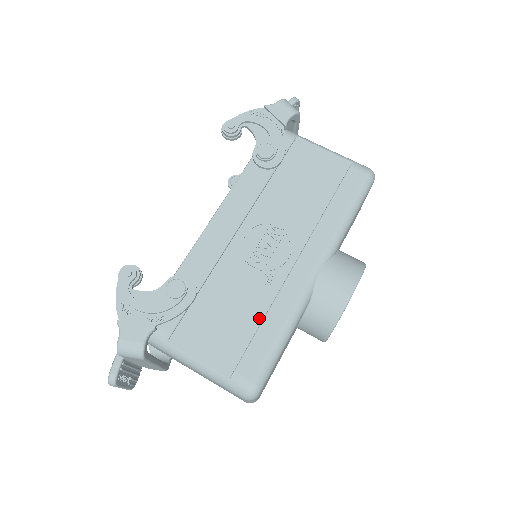
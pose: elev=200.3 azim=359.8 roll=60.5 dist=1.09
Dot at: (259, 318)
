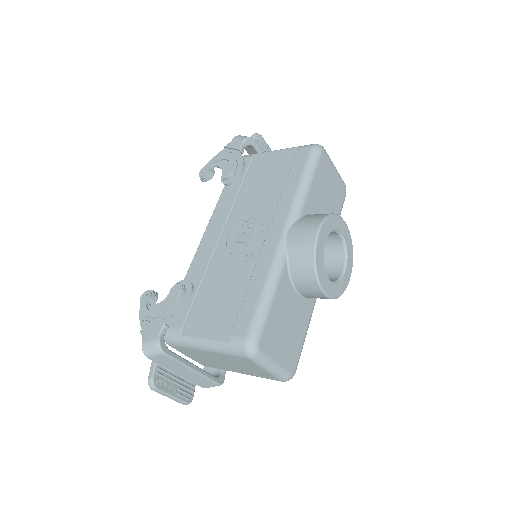
Dot at: (245, 288)
